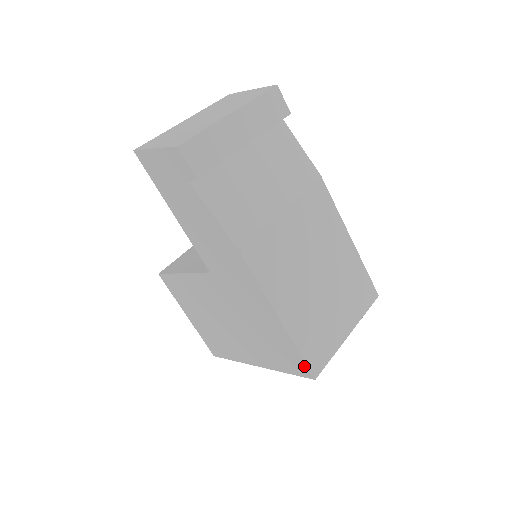
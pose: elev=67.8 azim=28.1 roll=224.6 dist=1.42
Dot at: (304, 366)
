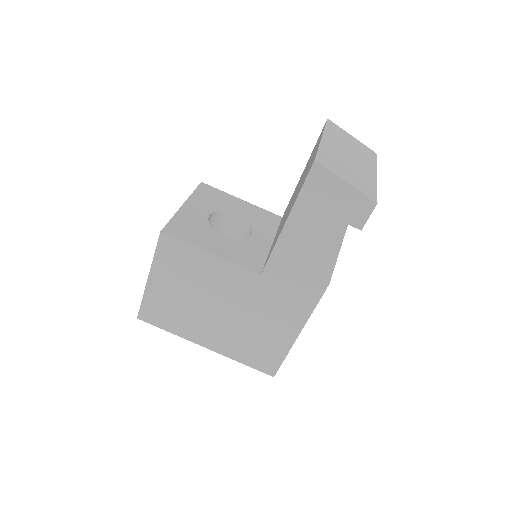
Dot at: (276, 367)
